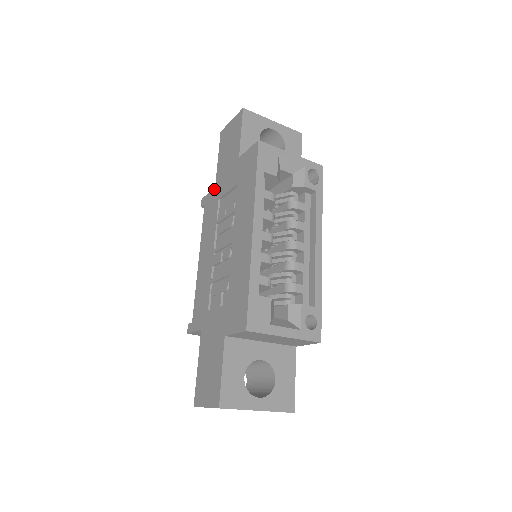
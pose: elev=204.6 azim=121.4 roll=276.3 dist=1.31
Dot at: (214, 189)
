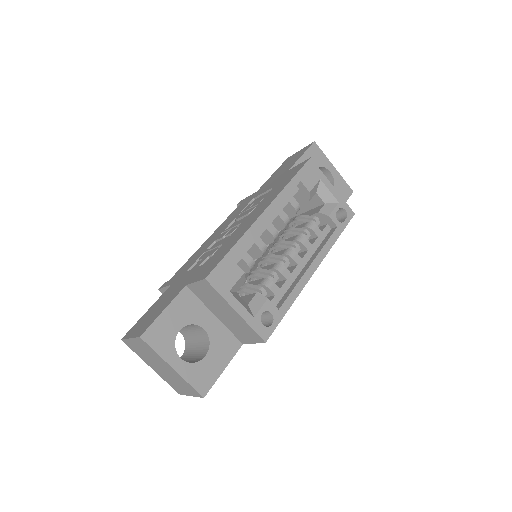
Dot at: (255, 192)
